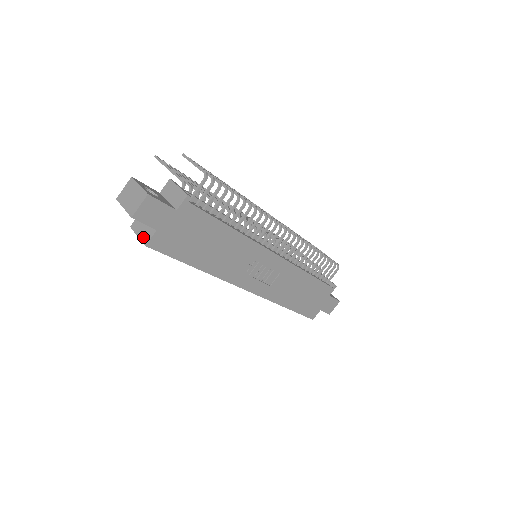
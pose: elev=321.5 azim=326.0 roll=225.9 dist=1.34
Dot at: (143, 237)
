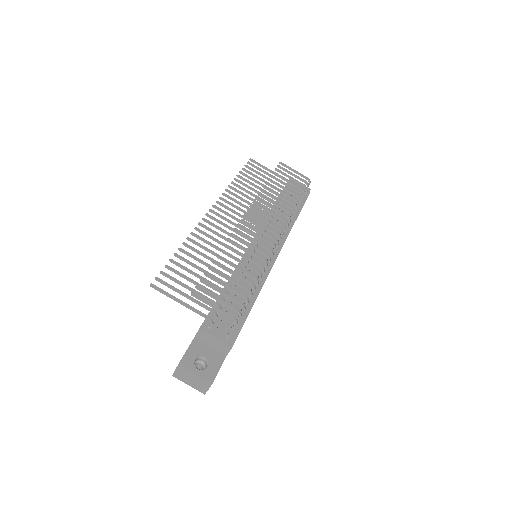
Dot at: occluded
